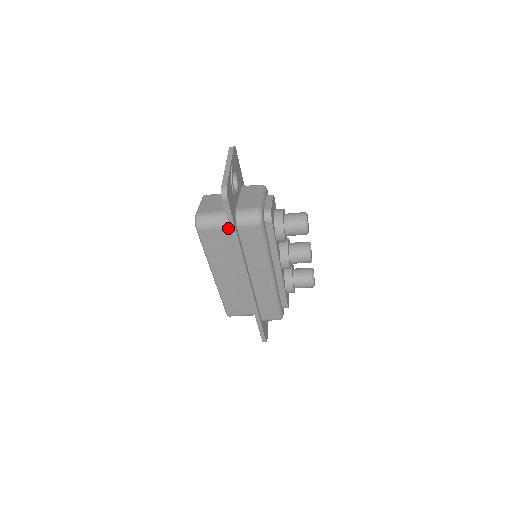
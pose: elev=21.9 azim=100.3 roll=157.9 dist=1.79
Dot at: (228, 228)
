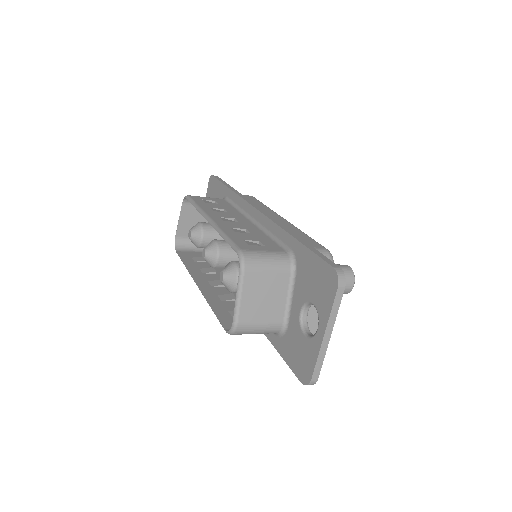
Dot at: occluded
